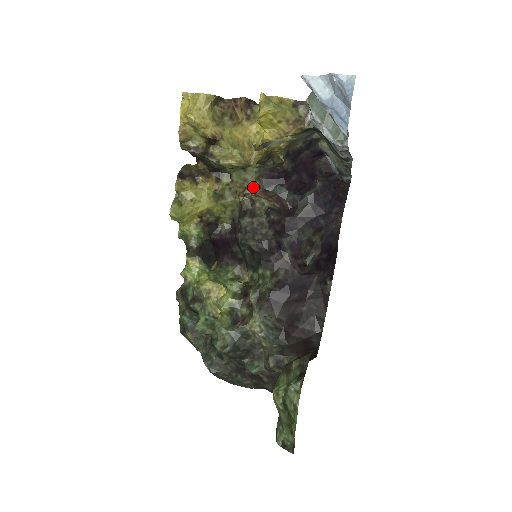
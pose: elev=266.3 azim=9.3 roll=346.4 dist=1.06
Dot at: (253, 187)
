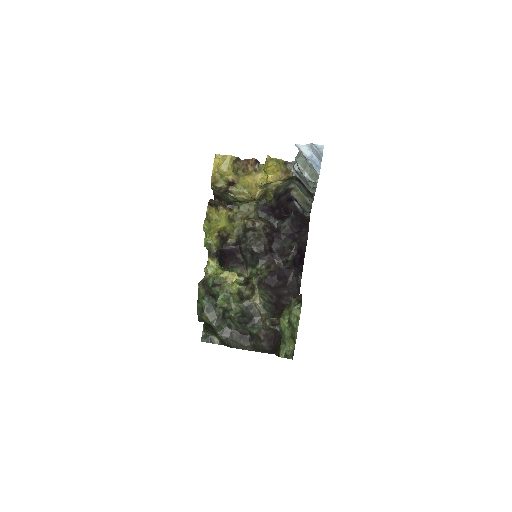
Dot at: (253, 215)
